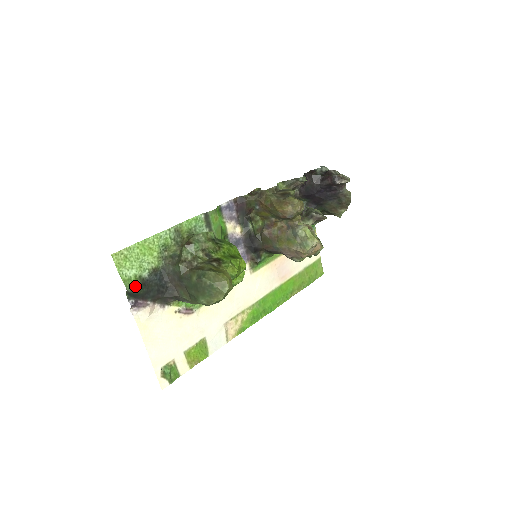
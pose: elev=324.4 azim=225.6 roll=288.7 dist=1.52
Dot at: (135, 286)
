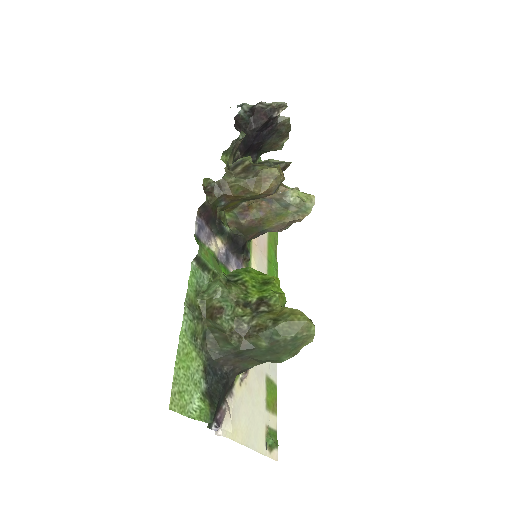
Dot at: (210, 410)
